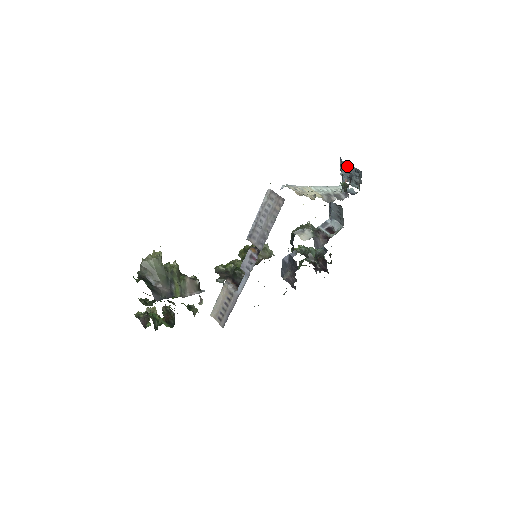
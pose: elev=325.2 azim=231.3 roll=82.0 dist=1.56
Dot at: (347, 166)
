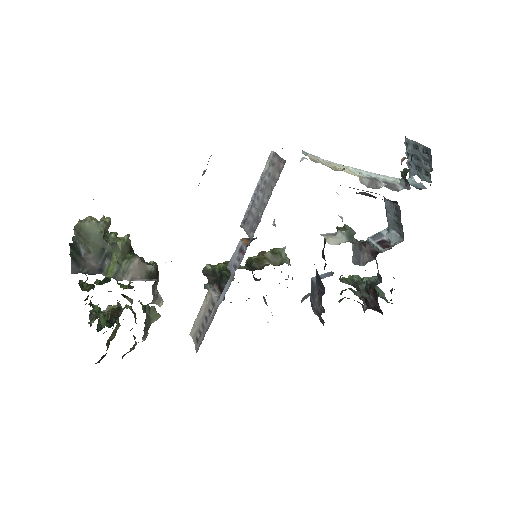
Dot at: (413, 146)
